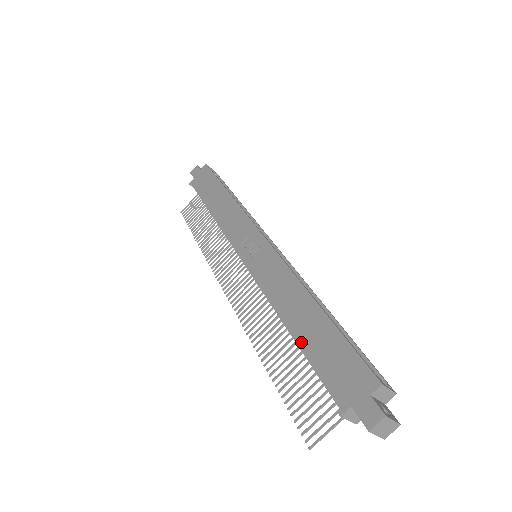
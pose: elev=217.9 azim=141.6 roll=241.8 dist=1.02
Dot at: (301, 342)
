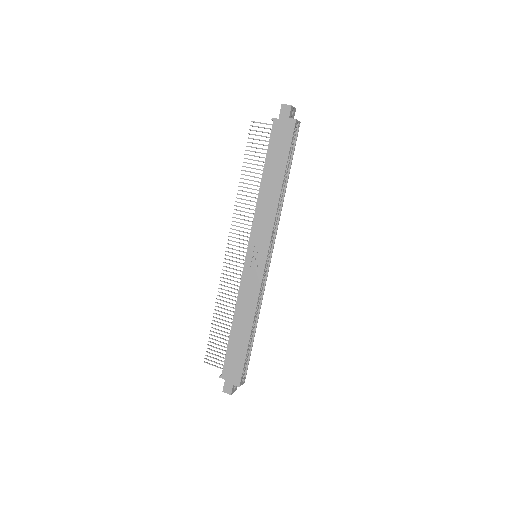
Dot at: (231, 338)
